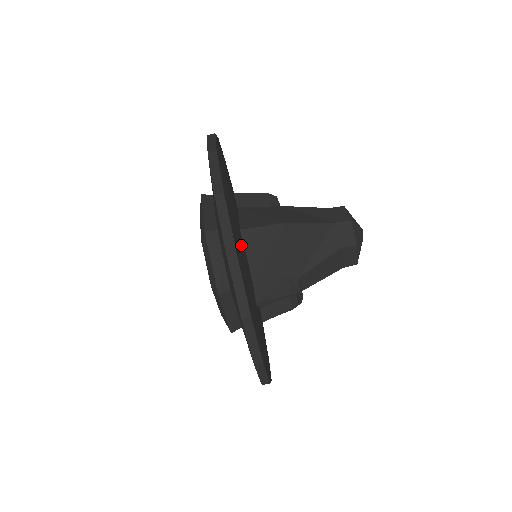
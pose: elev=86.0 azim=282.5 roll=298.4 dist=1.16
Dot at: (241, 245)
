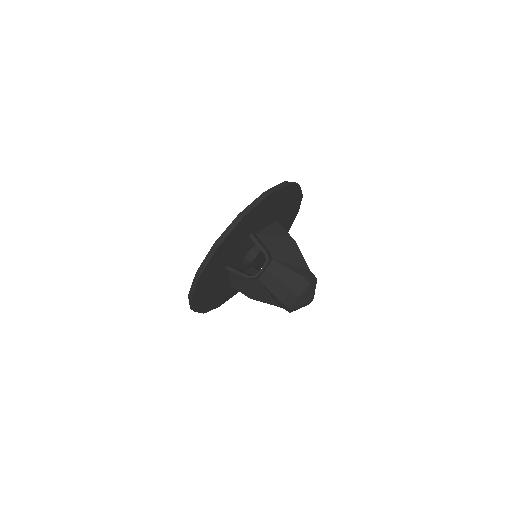
Dot at: (277, 212)
